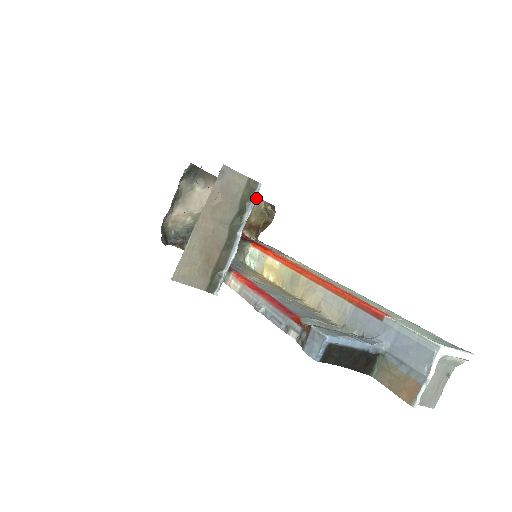
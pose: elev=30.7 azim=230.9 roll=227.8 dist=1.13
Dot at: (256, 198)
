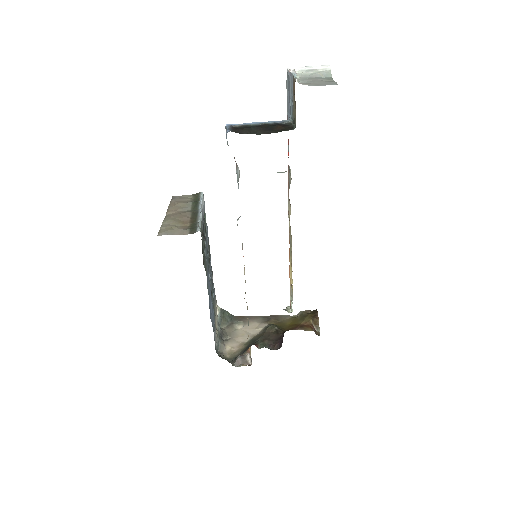
Dot at: (296, 315)
